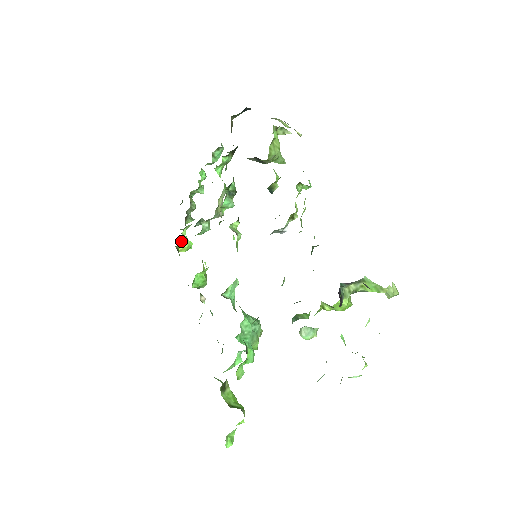
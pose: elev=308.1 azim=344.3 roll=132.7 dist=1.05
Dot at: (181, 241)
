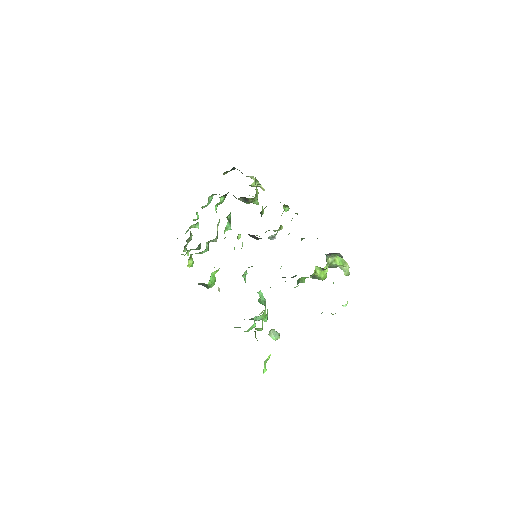
Dot at: (190, 257)
